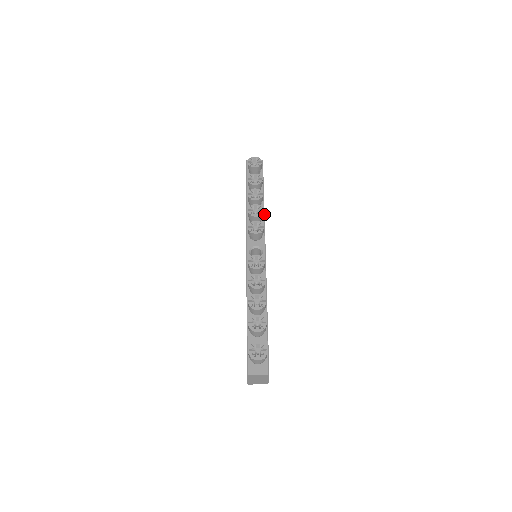
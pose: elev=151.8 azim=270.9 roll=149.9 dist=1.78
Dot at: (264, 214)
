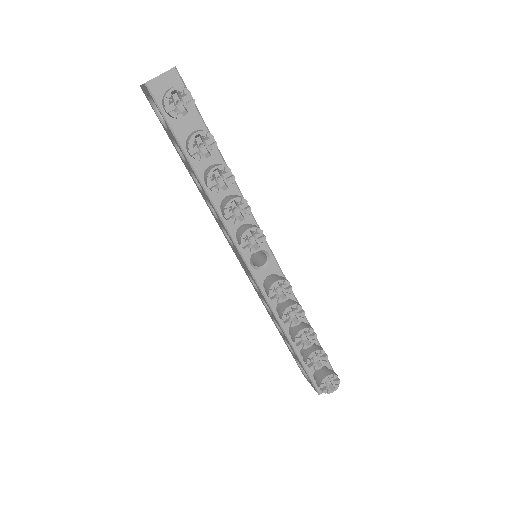
Dot at: (239, 190)
